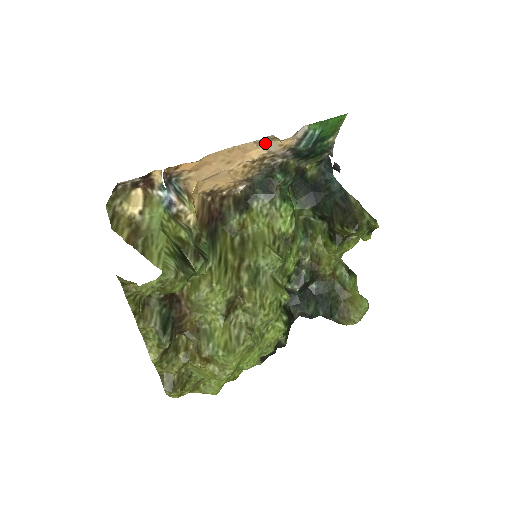
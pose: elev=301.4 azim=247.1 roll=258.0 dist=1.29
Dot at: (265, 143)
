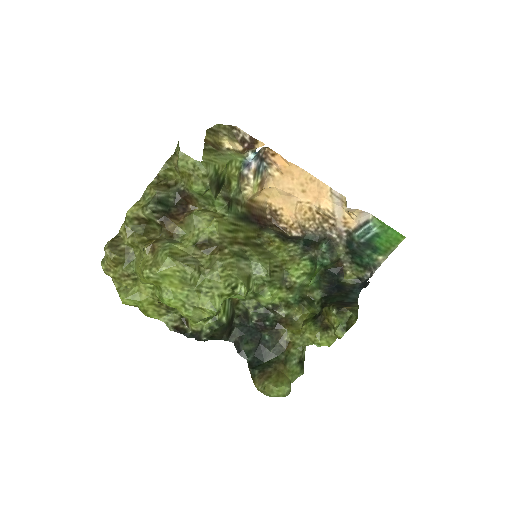
Dot at: (336, 201)
